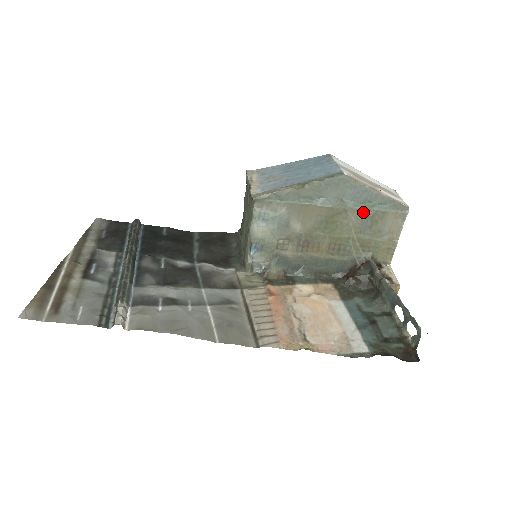
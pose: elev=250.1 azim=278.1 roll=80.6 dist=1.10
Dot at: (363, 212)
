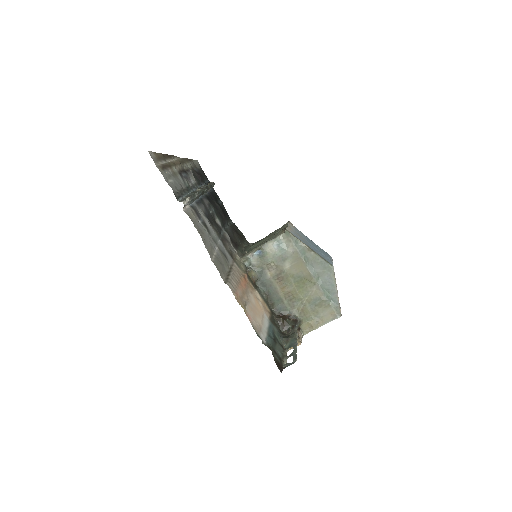
Dot at: (321, 294)
